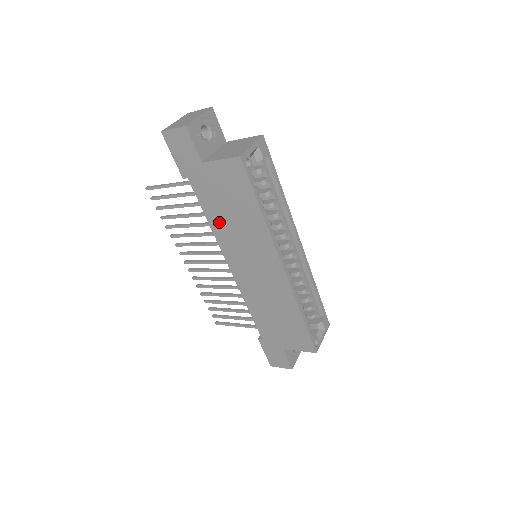
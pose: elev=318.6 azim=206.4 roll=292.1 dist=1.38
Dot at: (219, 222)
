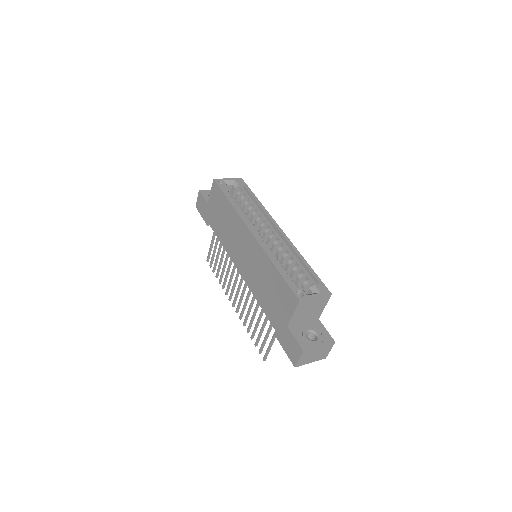
Dot at: (223, 236)
